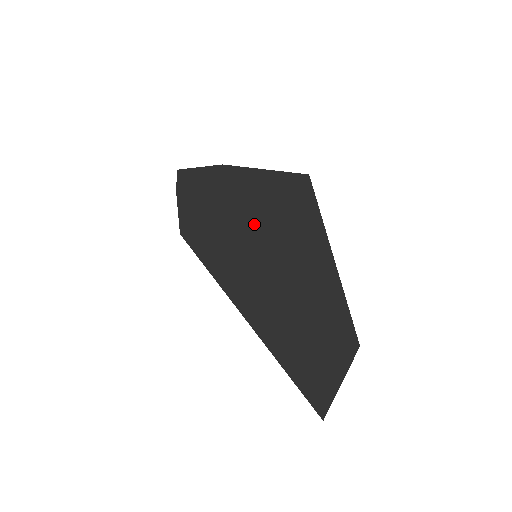
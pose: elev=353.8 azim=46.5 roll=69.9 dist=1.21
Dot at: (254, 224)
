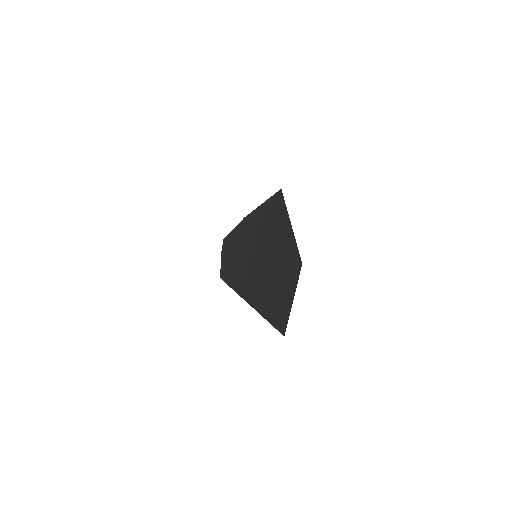
Dot at: (256, 237)
